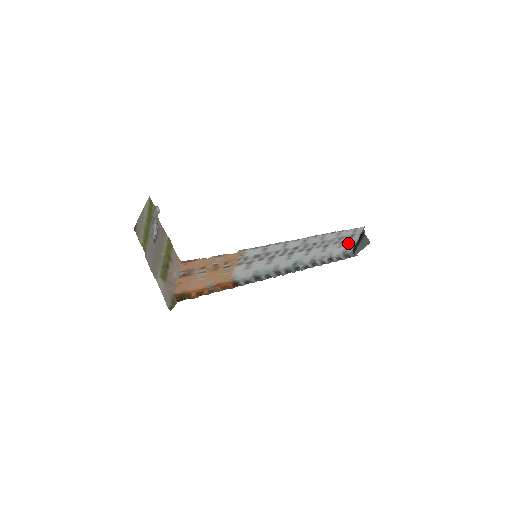
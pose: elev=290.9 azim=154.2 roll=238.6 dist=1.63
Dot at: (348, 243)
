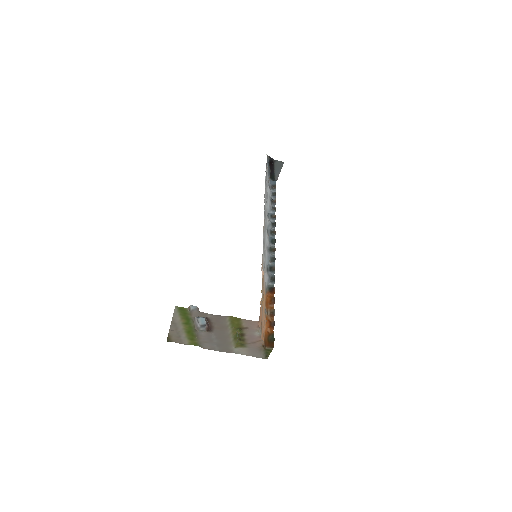
Dot at: occluded
